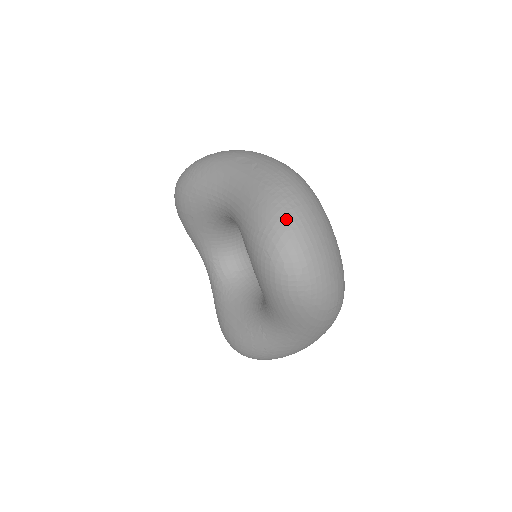
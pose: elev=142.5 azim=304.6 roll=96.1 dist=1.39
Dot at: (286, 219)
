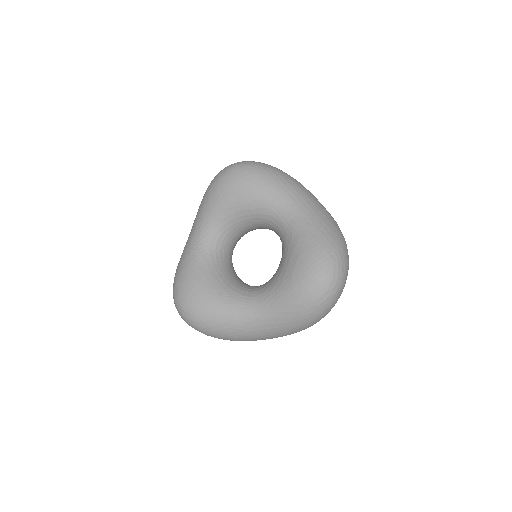
Dot at: (344, 256)
